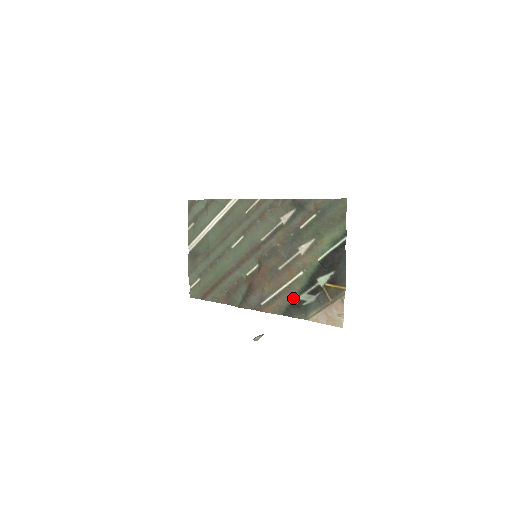
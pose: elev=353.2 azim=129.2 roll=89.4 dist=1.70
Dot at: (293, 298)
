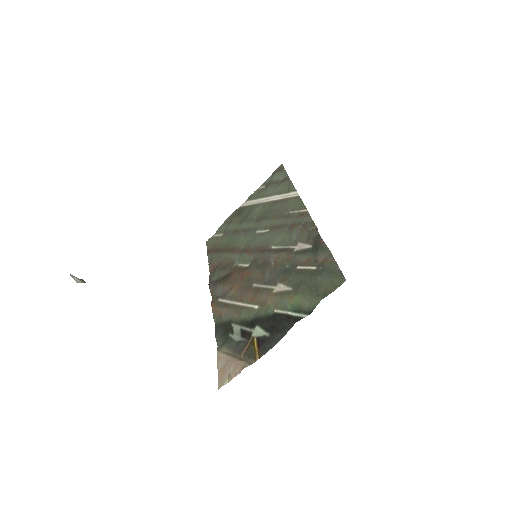
Dot at: (232, 320)
